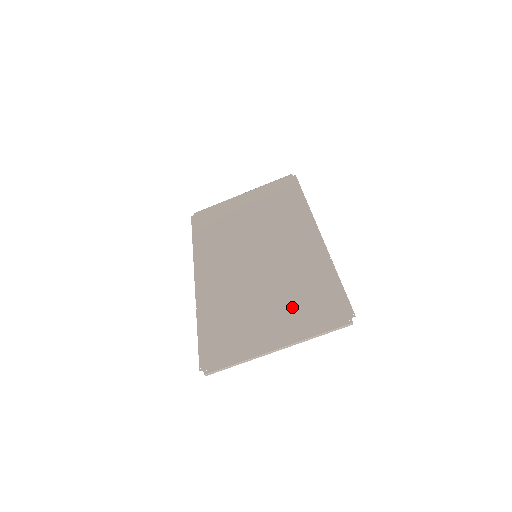
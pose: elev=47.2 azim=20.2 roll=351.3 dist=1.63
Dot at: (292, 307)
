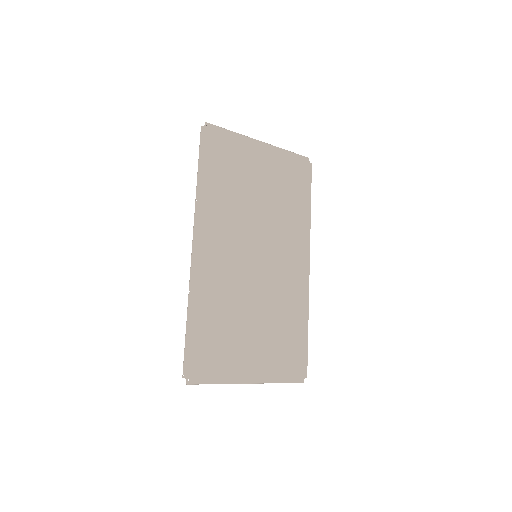
Dot at: (271, 343)
